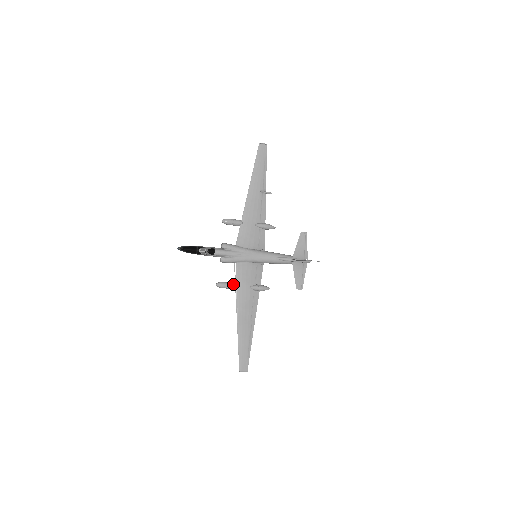
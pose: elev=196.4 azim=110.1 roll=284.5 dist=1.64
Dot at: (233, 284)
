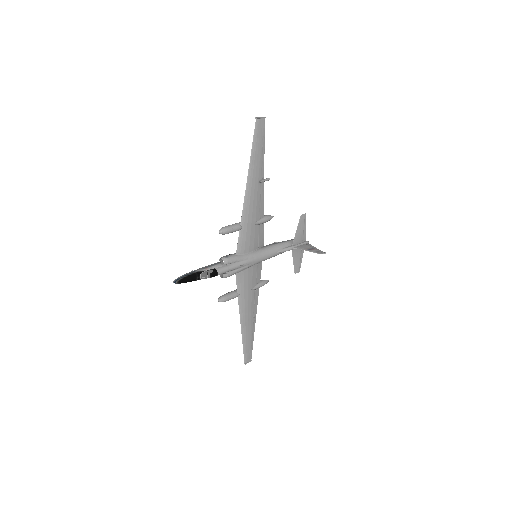
Dot at: (236, 294)
